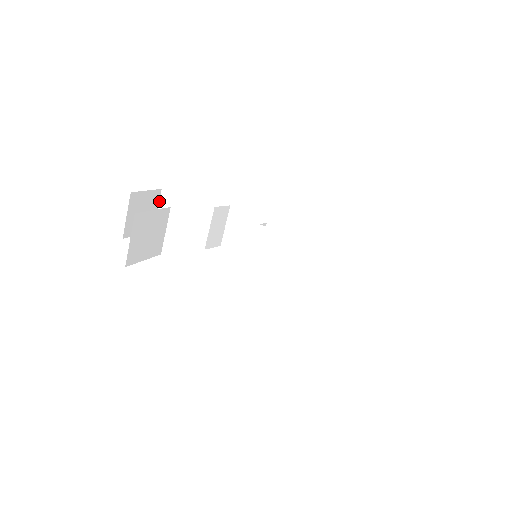
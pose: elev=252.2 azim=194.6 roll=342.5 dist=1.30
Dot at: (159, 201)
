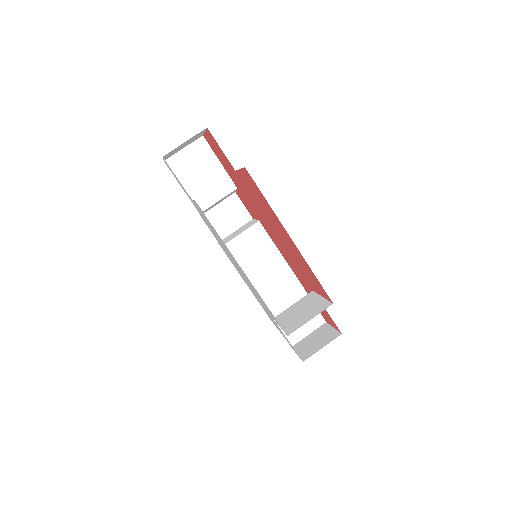
Dot at: (192, 142)
